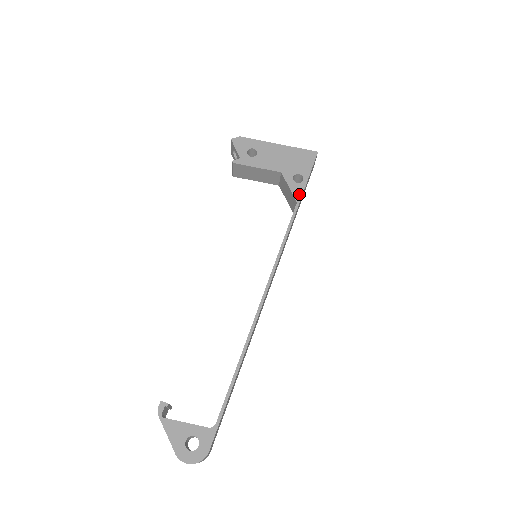
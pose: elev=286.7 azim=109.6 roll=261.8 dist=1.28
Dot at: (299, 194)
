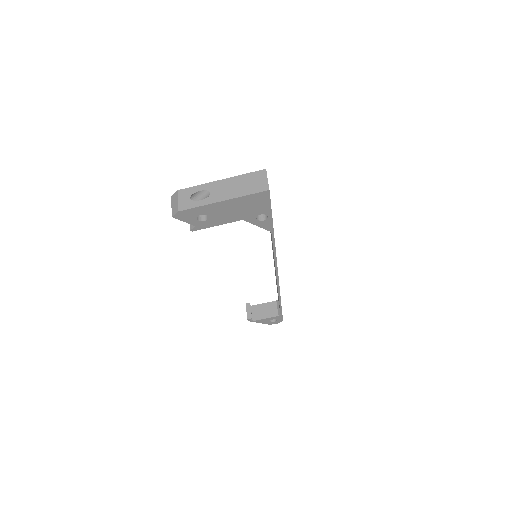
Dot at: (270, 227)
